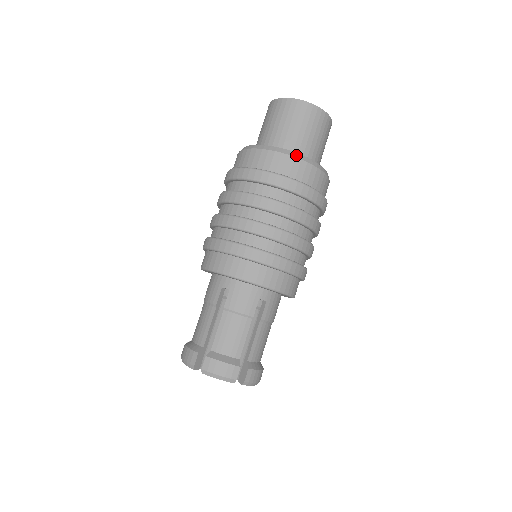
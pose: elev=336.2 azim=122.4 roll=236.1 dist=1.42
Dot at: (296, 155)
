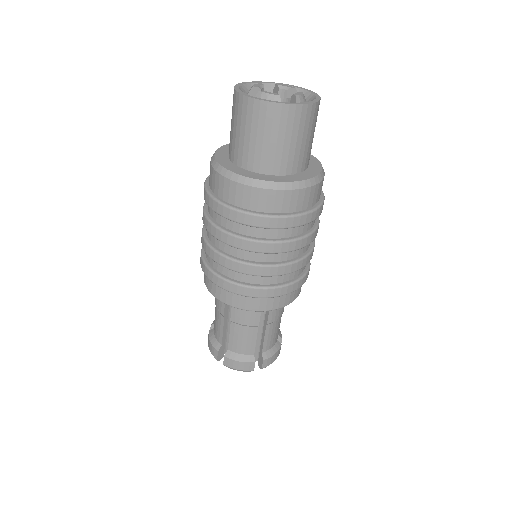
Dot at: (319, 179)
